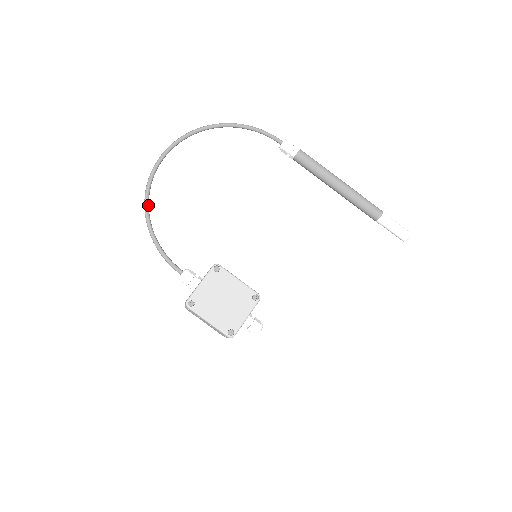
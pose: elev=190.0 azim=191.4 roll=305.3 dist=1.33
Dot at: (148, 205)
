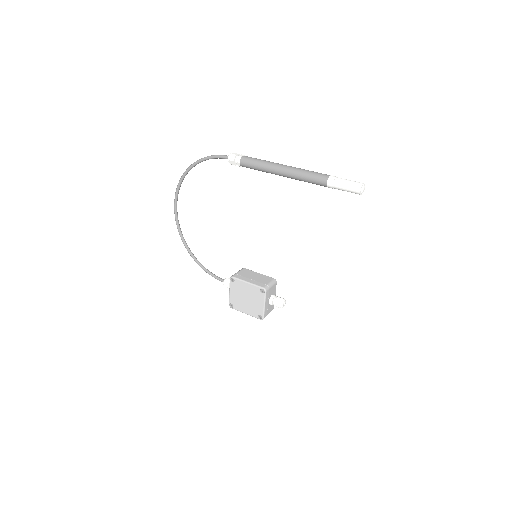
Dot at: (187, 247)
